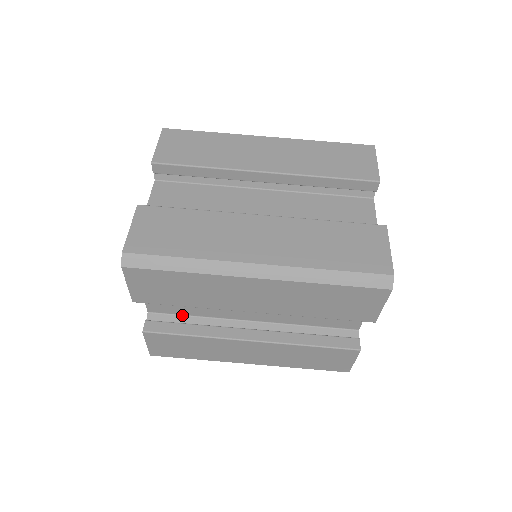
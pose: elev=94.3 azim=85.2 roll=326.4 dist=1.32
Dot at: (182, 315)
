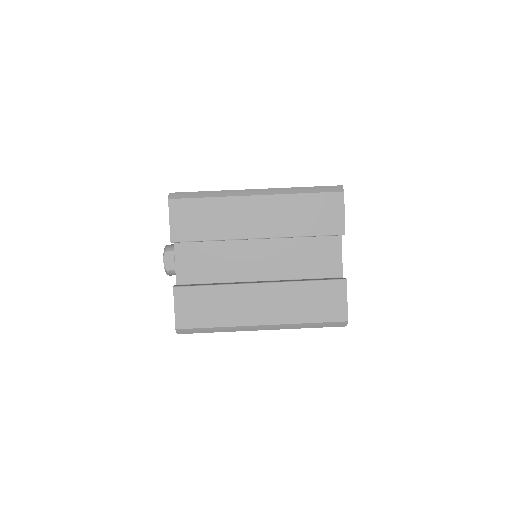
Dot at: occluded
